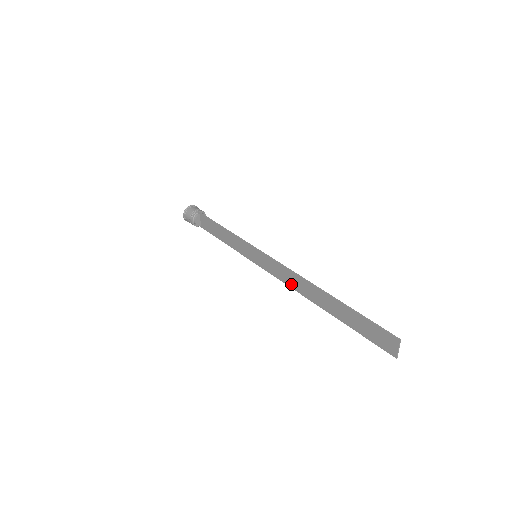
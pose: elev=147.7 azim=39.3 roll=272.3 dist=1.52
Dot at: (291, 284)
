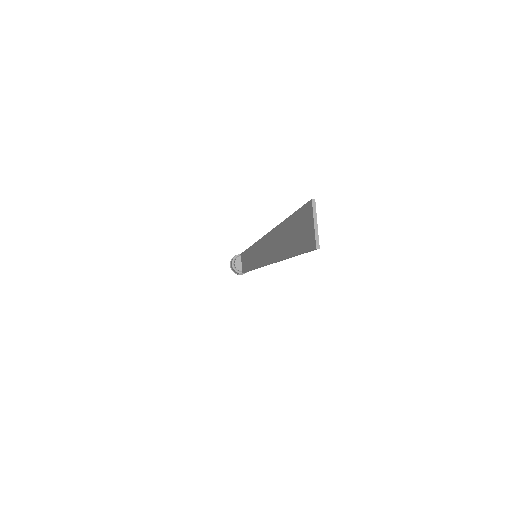
Dot at: (266, 258)
